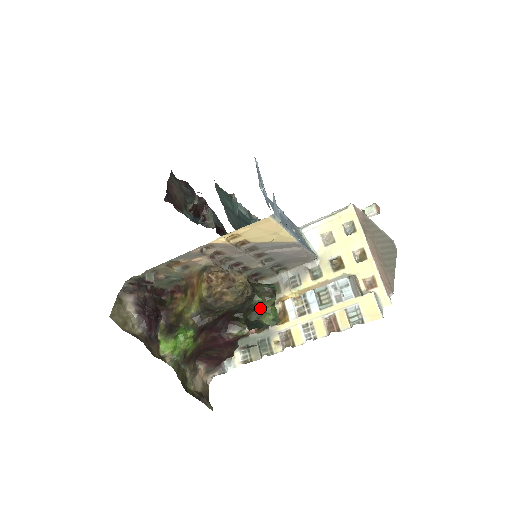
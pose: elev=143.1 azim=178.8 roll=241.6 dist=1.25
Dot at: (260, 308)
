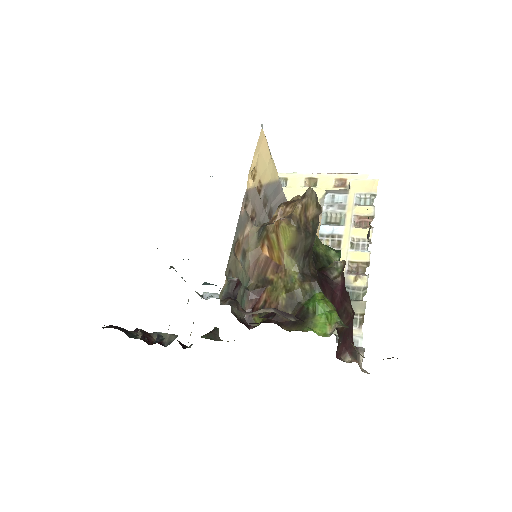
Dot at: (320, 251)
